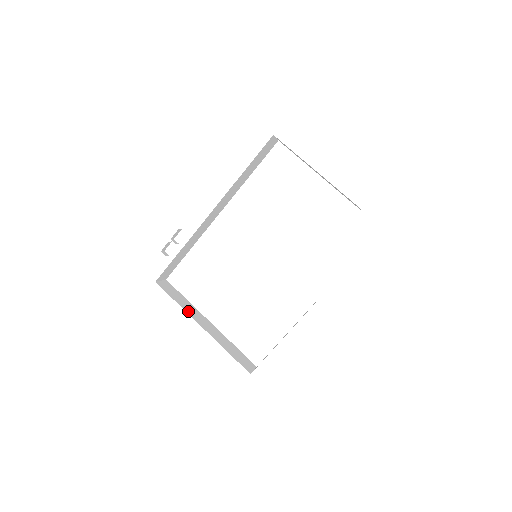
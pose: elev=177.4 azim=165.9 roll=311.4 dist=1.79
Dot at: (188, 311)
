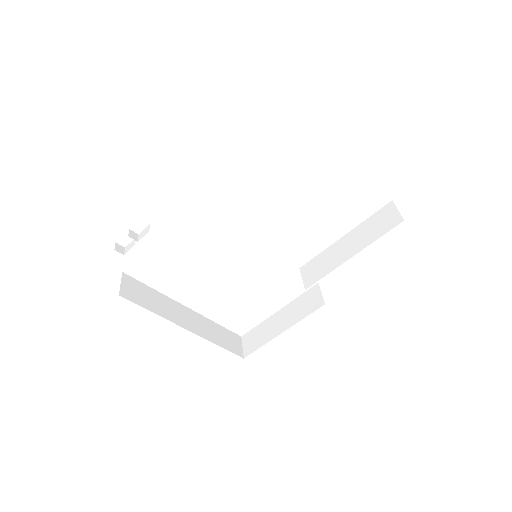
Dot at: (166, 315)
